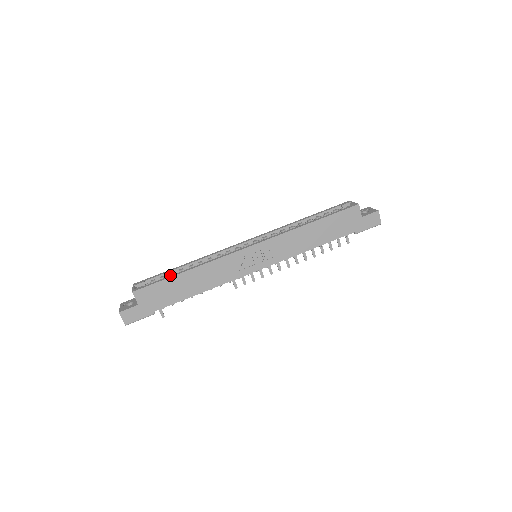
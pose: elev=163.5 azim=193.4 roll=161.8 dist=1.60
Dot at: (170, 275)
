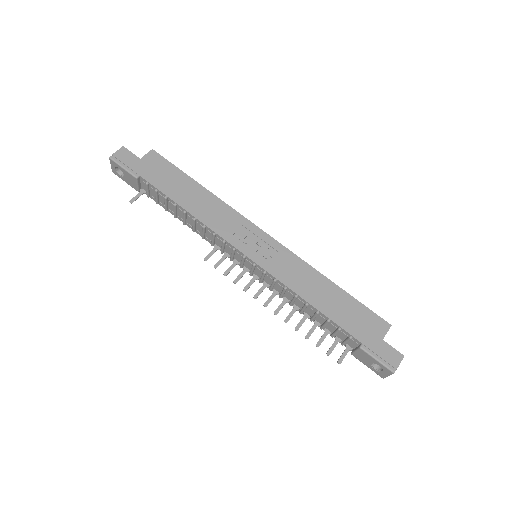
Dot at: occluded
